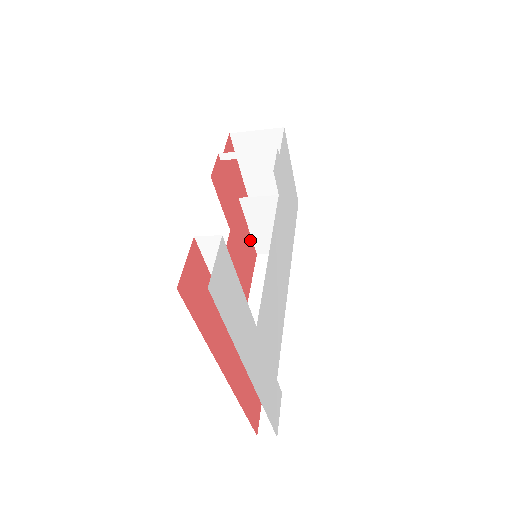
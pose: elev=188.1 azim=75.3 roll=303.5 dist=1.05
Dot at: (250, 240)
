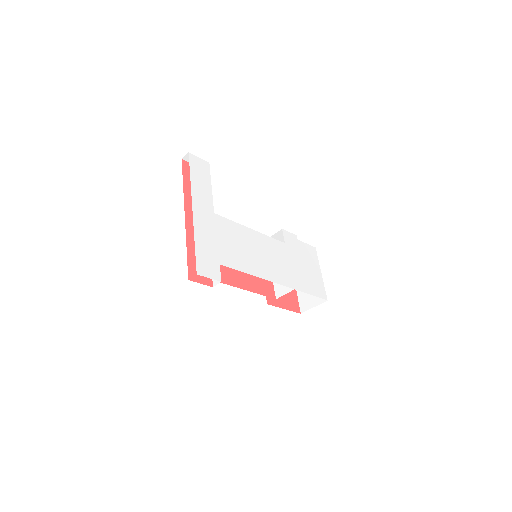
Dot at: (271, 283)
